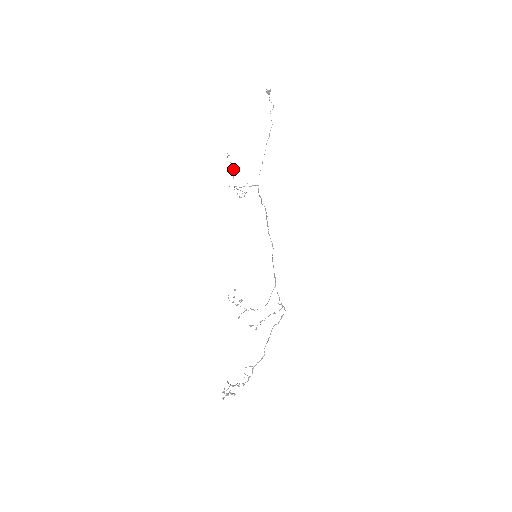
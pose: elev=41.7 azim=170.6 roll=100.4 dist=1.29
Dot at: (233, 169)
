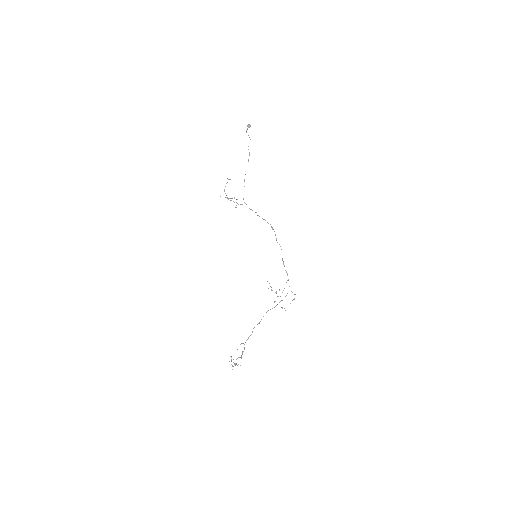
Dot at: (226, 183)
